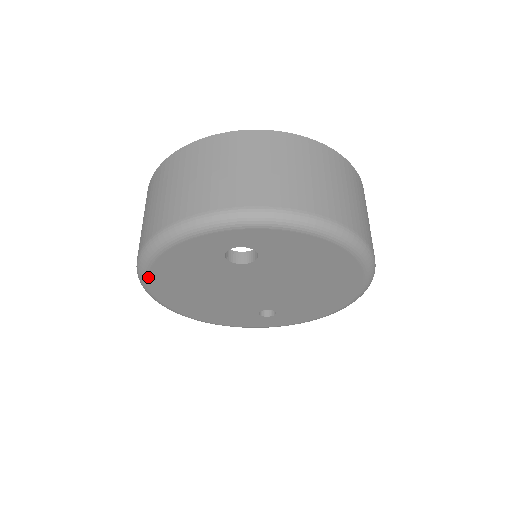
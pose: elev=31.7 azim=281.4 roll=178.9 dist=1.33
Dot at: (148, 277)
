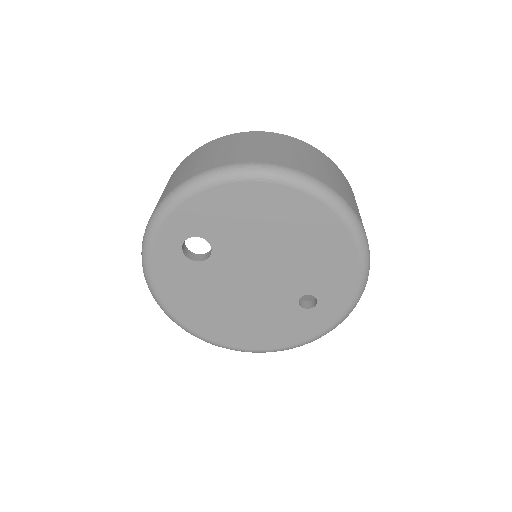
Dot at: (178, 320)
